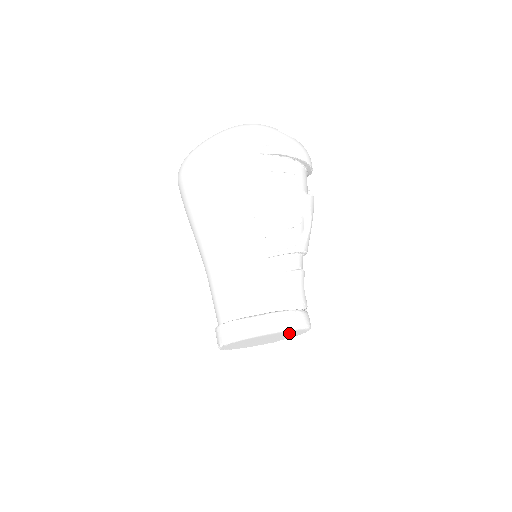
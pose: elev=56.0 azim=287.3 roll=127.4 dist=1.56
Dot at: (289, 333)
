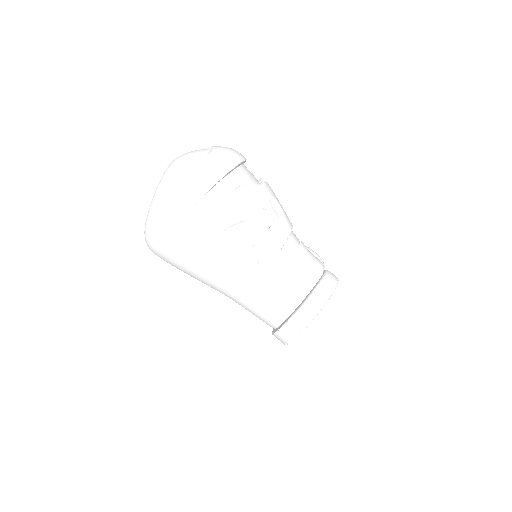
Dot at: occluded
